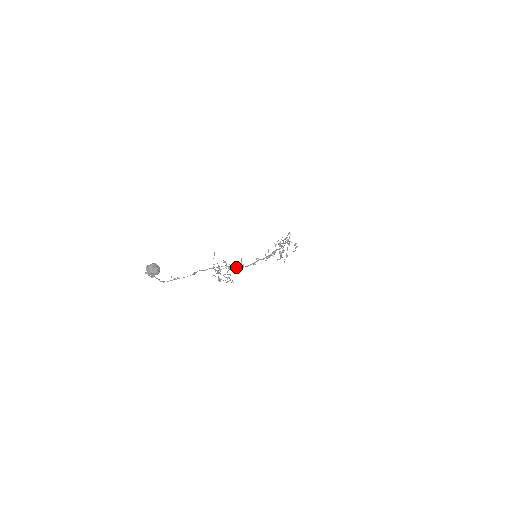
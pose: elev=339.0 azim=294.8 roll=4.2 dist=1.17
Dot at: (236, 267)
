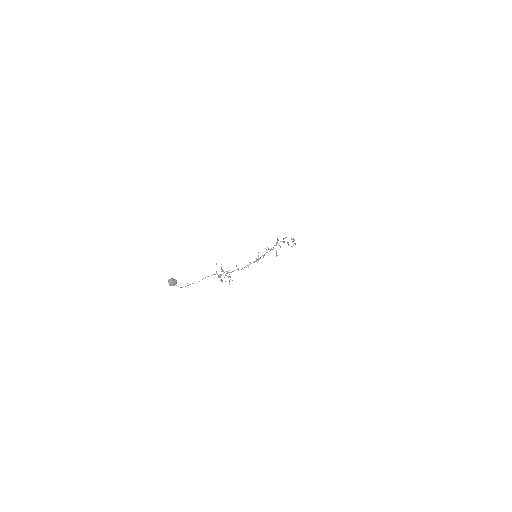
Dot at: (233, 271)
